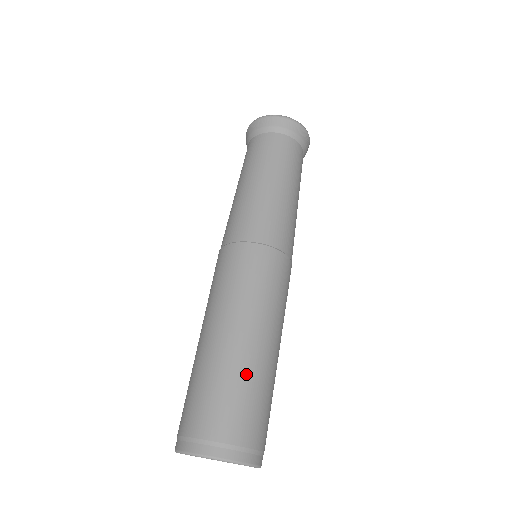
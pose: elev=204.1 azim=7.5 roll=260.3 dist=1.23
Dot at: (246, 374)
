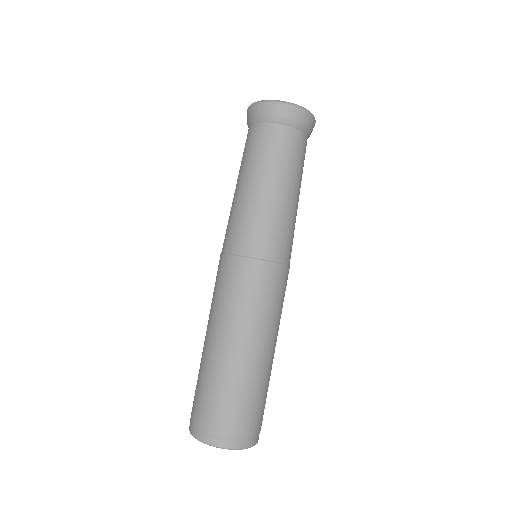
Dot at: (209, 373)
